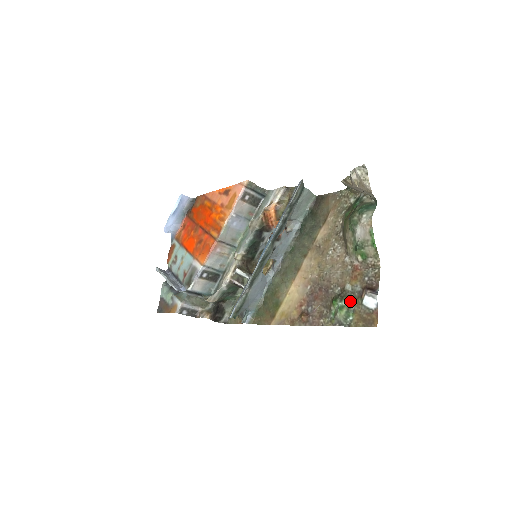
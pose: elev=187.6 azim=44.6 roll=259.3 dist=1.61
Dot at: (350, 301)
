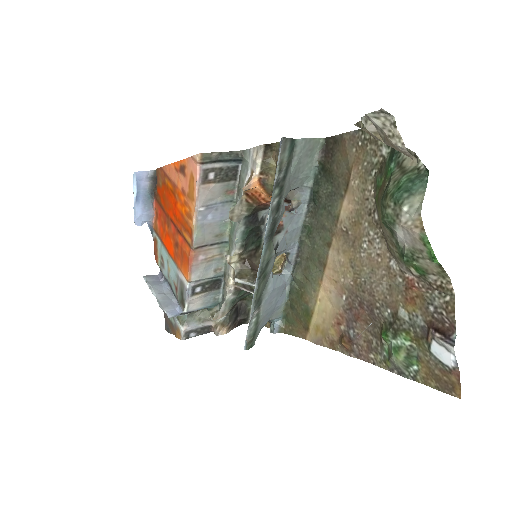
Dot at: (409, 340)
